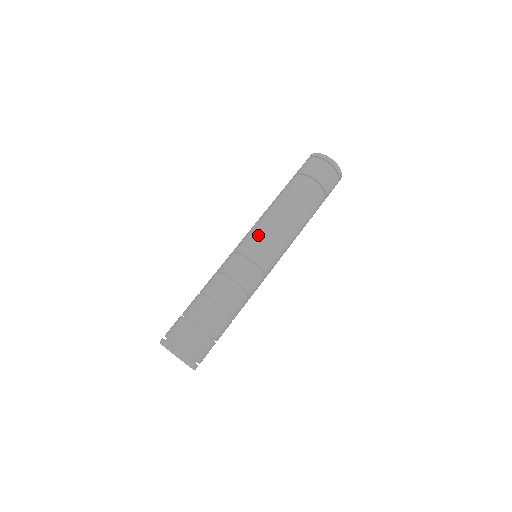
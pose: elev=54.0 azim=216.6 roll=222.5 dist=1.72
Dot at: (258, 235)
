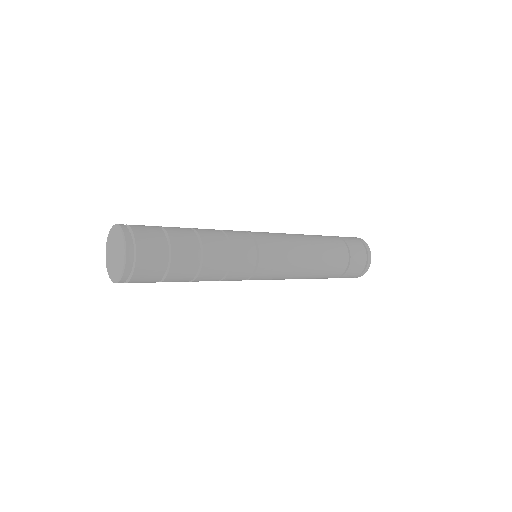
Dot at: (281, 243)
